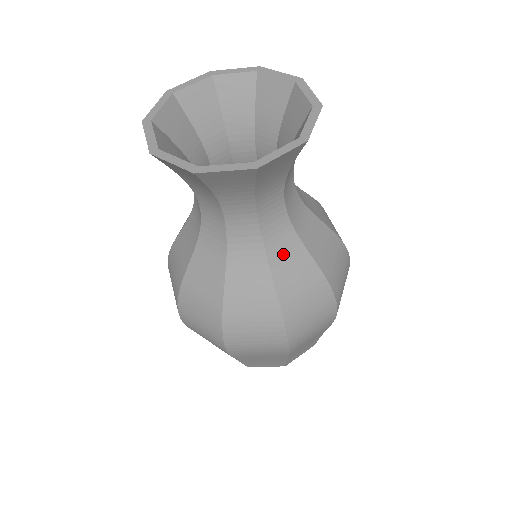
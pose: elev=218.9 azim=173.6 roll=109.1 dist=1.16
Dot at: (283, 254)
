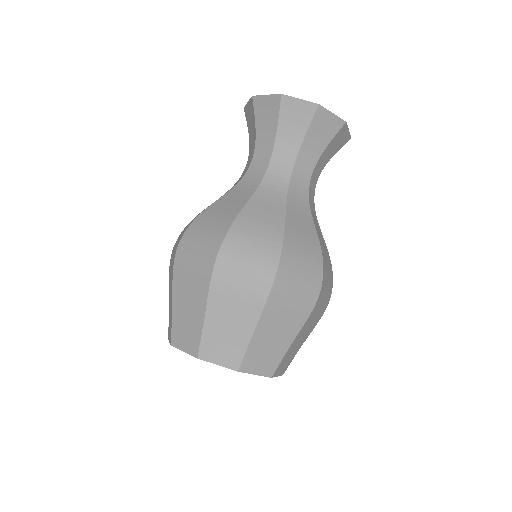
Dot at: (297, 208)
